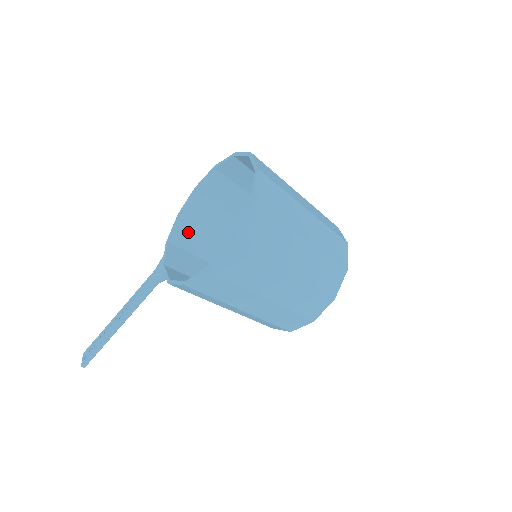
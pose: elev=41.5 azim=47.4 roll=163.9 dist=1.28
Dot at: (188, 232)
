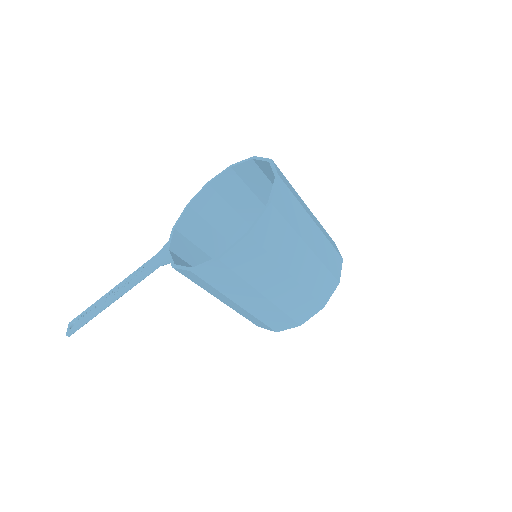
Dot at: (194, 223)
